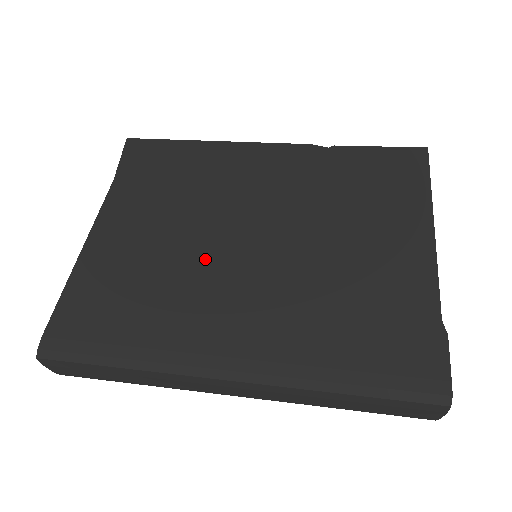
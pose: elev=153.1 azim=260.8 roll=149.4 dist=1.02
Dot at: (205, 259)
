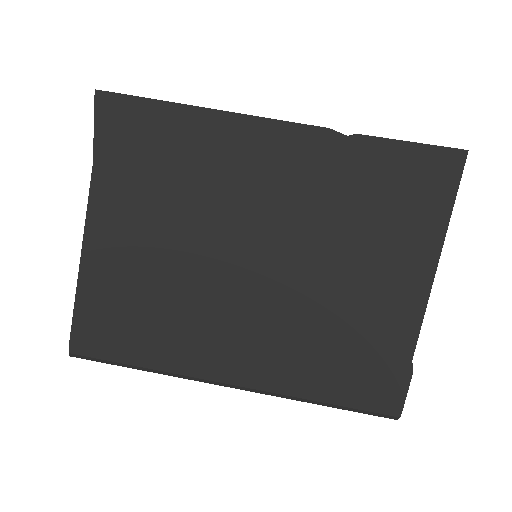
Dot at: (206, 280)
